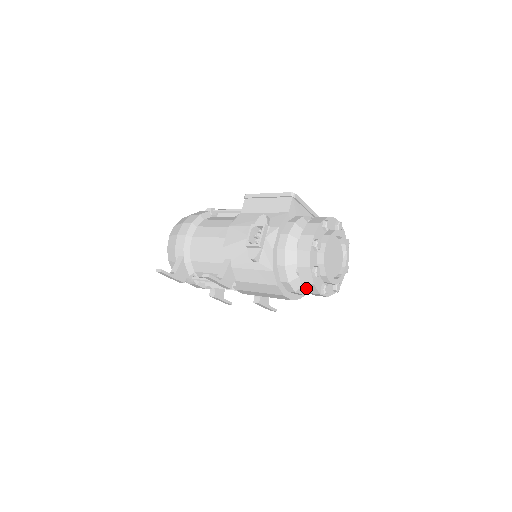
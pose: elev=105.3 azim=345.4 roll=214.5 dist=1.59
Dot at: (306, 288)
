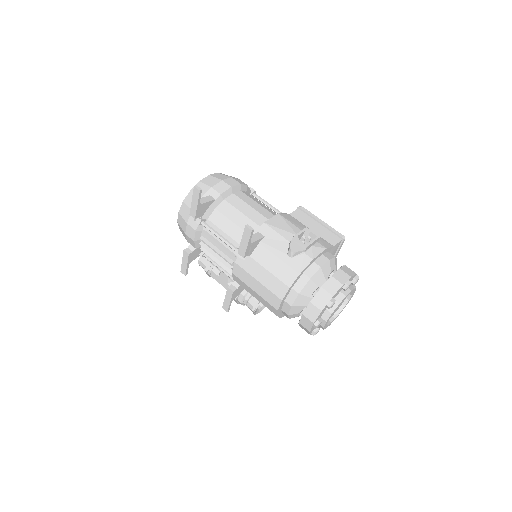
Dot at: (308, 309)
